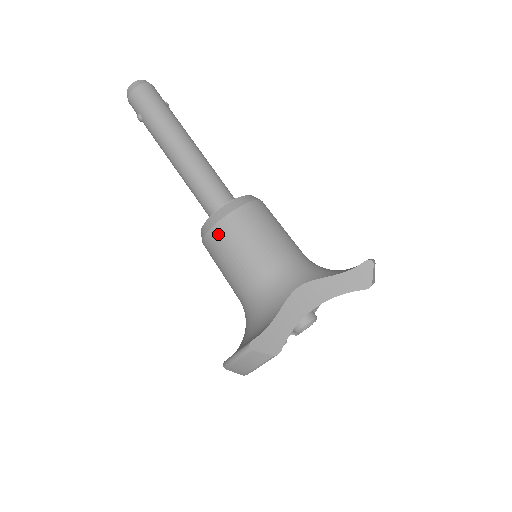
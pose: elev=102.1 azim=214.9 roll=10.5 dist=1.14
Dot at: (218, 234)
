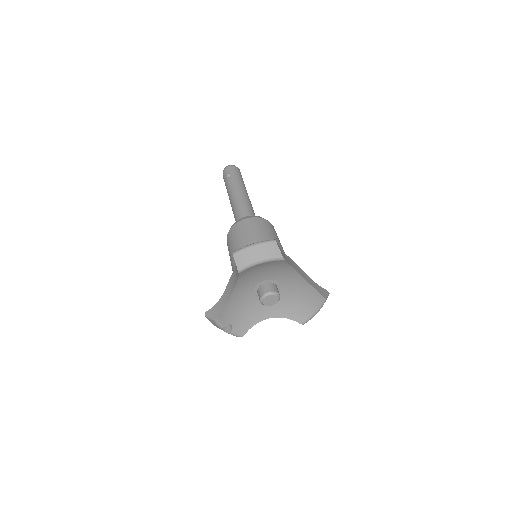
Dot at: (256, 221)
